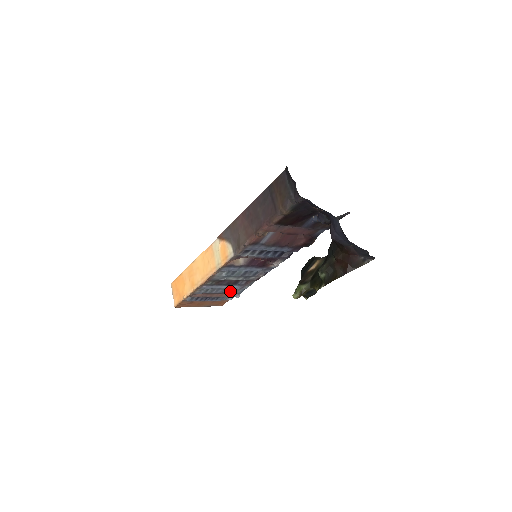
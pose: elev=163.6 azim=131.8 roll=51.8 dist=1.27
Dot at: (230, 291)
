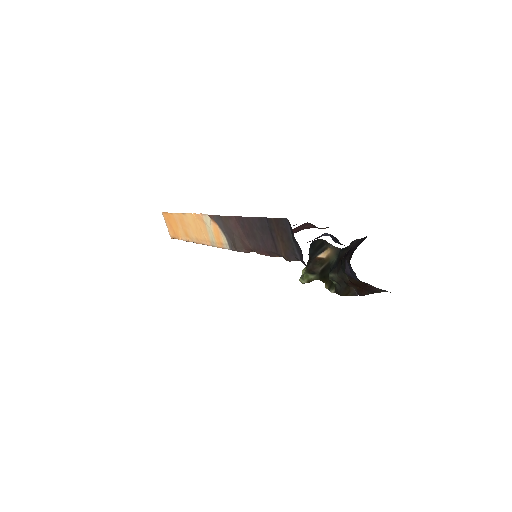
Dot at: occluded
